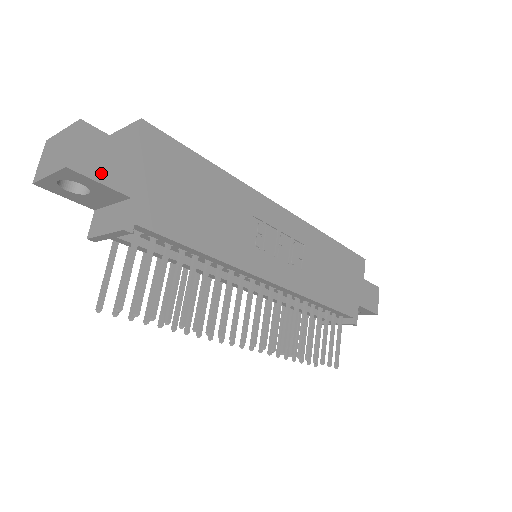
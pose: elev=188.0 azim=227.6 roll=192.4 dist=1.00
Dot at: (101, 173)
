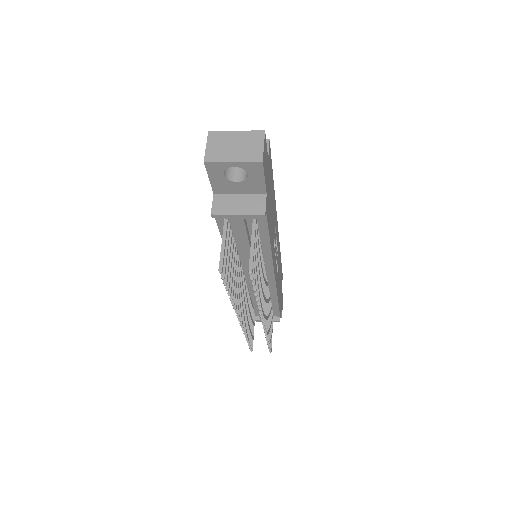
Dot at: (265, 171)
